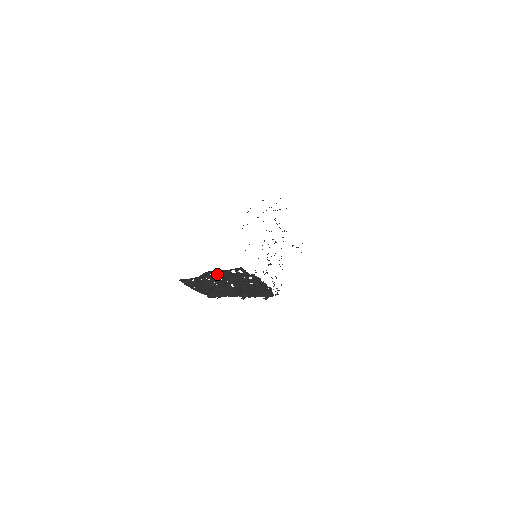
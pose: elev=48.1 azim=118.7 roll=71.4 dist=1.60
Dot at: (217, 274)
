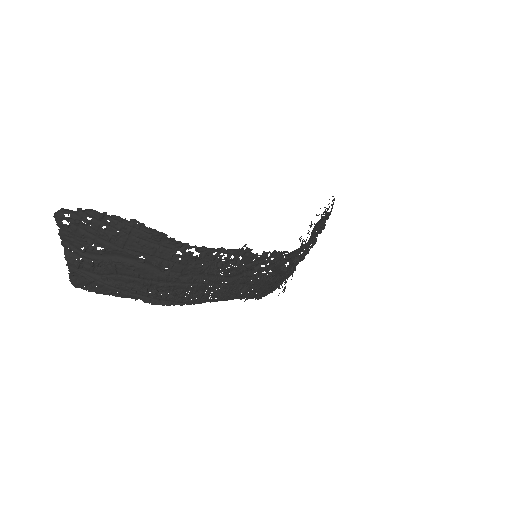
Dot at: (72, 243)
